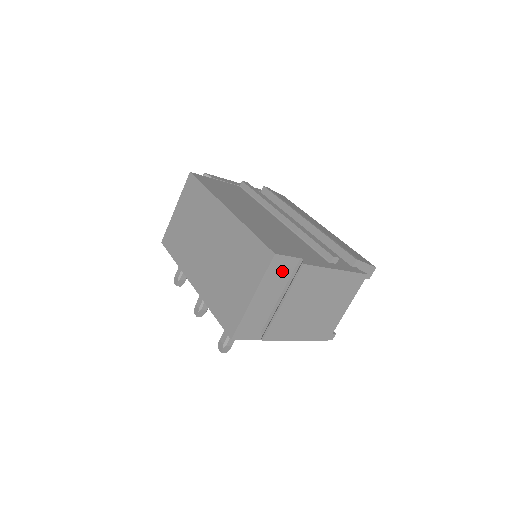
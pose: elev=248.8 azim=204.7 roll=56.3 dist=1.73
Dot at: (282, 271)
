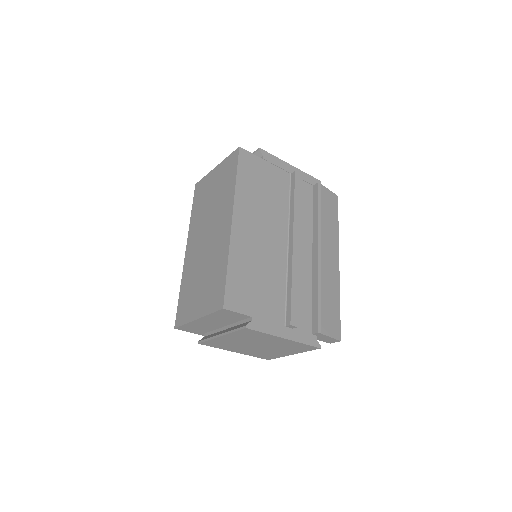
Dot at: (230, 317)
